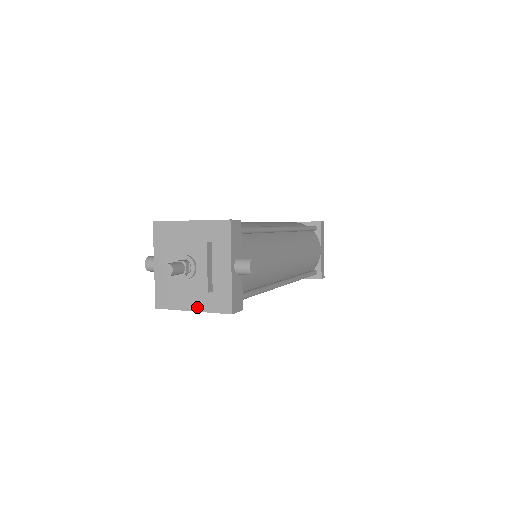
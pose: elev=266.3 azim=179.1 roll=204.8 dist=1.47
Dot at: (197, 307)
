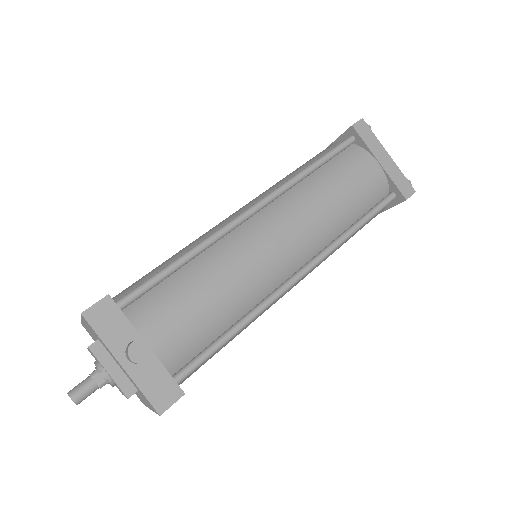
Dot at: (148, 406)
